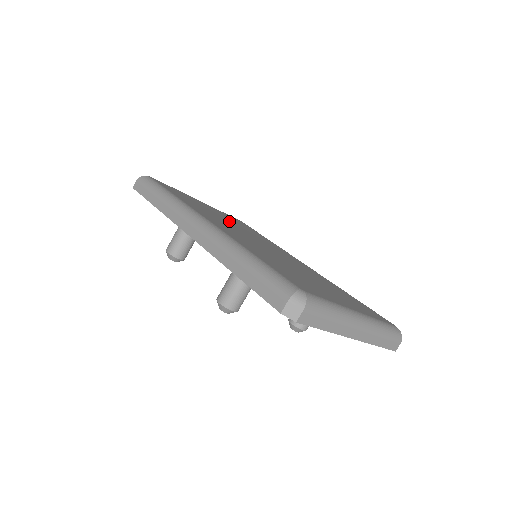
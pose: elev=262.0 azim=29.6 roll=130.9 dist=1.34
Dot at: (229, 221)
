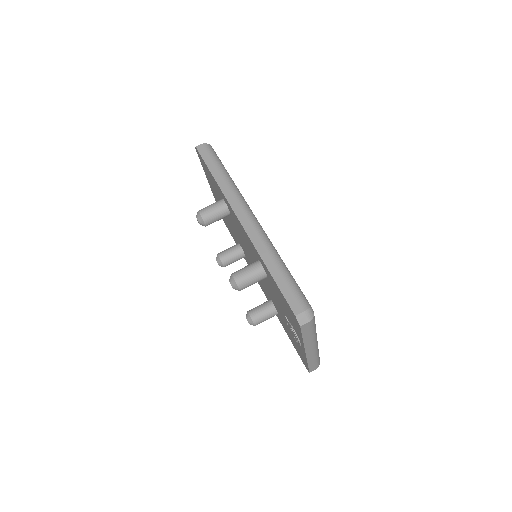
Dot at: occluded
